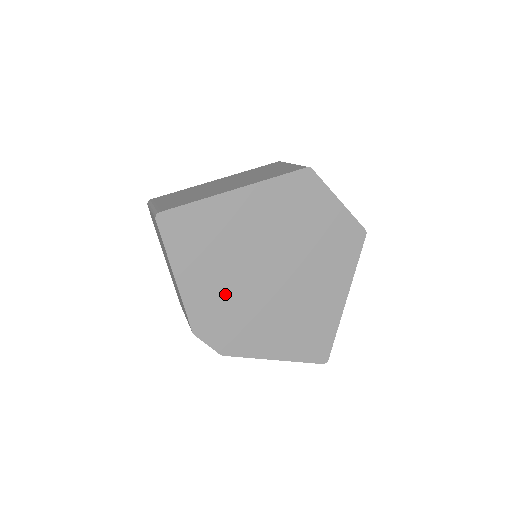
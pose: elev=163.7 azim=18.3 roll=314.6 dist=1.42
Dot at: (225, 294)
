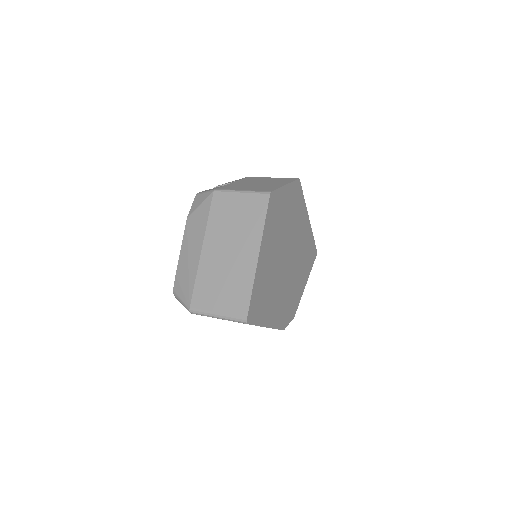
Dot at: (282, 298)
